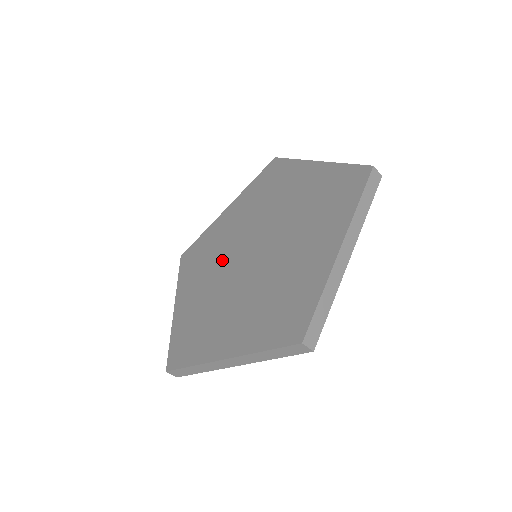
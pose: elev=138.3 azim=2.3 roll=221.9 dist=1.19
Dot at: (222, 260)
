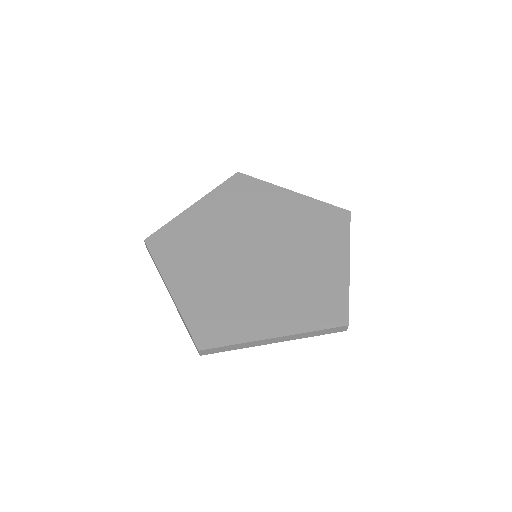
Dot at: (220, 254)
